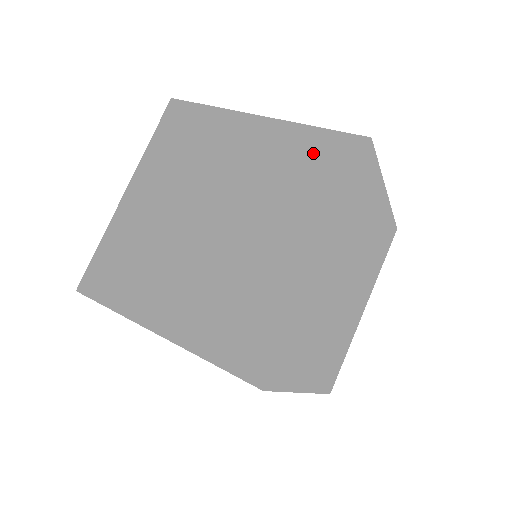
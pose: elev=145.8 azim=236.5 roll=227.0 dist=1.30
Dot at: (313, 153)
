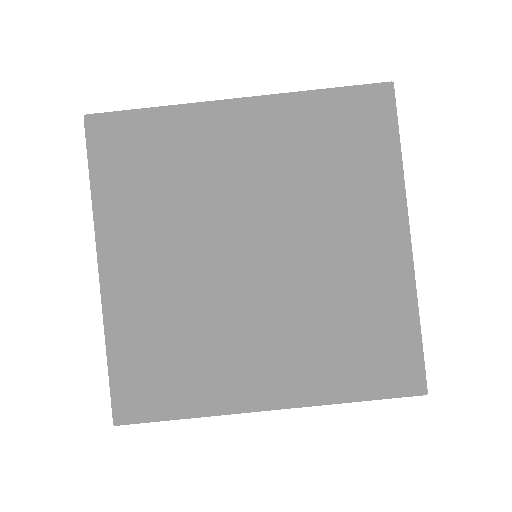
Dot at: occluded
